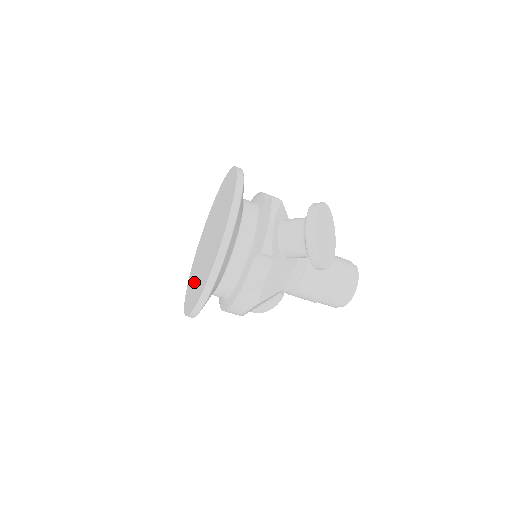
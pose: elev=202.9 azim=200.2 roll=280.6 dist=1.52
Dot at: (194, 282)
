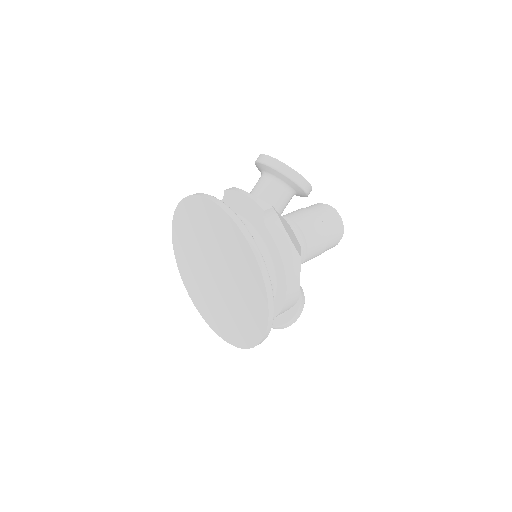
Dot at: (239, 314)
